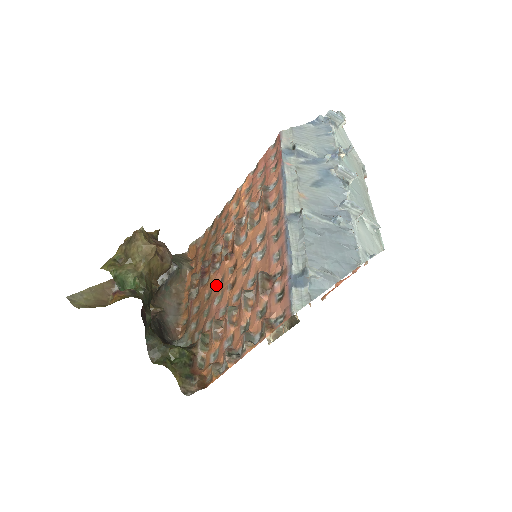
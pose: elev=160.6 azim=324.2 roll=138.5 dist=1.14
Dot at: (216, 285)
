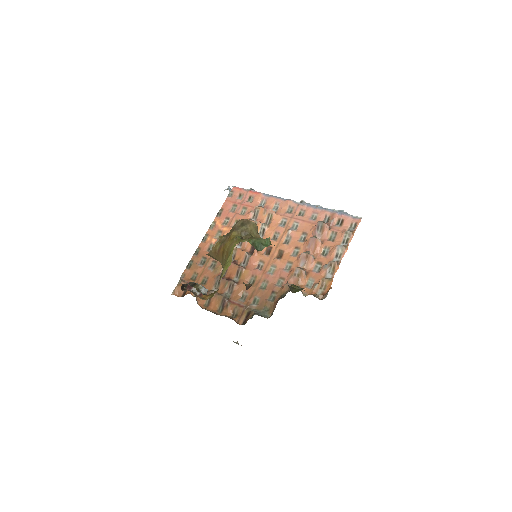
Dot at: (258, 269)
